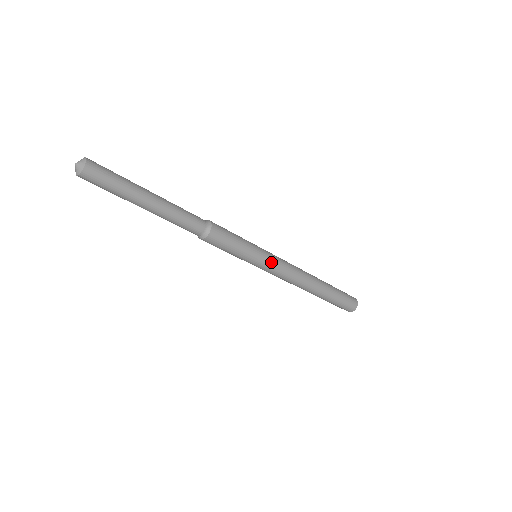
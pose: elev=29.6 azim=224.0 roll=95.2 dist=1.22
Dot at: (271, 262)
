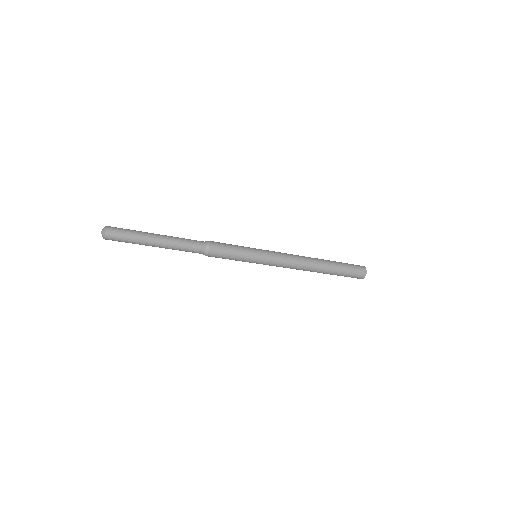
Dot at: (268, 253)
